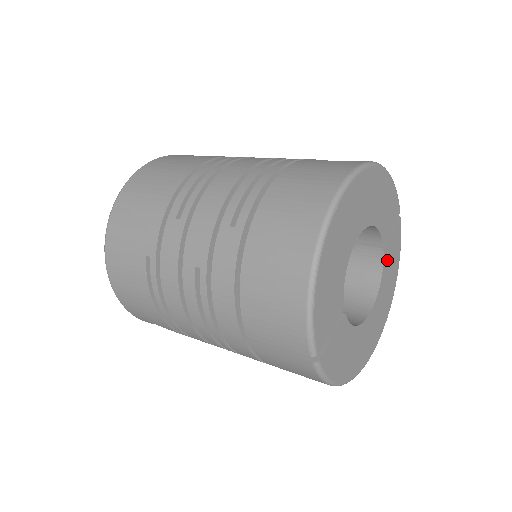
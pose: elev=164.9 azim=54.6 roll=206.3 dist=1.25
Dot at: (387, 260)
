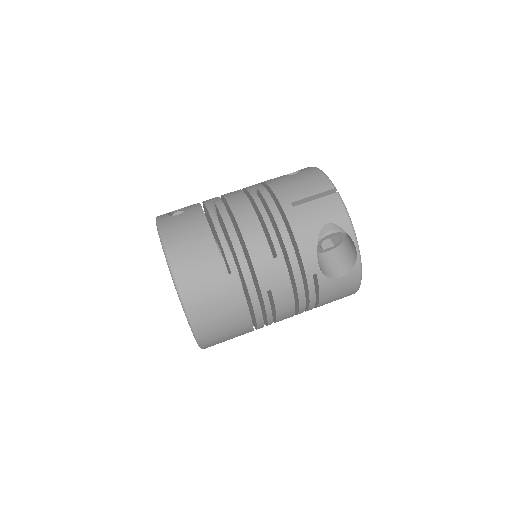
Dot at: occluded
